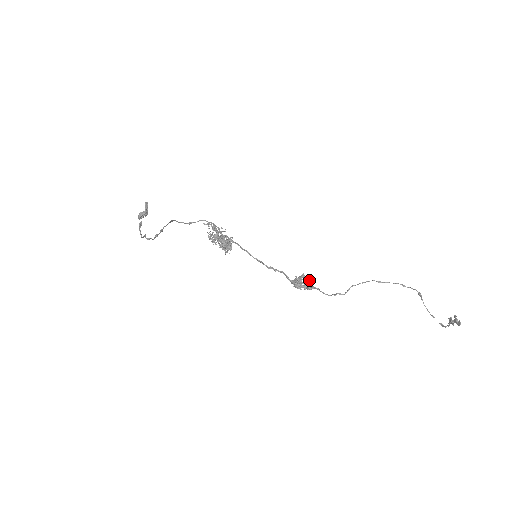
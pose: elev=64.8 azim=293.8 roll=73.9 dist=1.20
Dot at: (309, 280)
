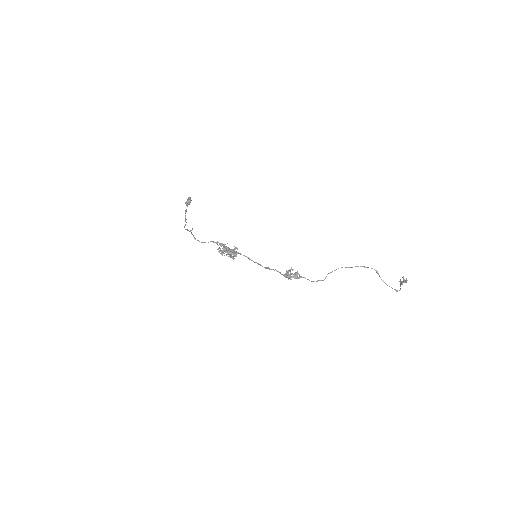
Dot at: occluded
